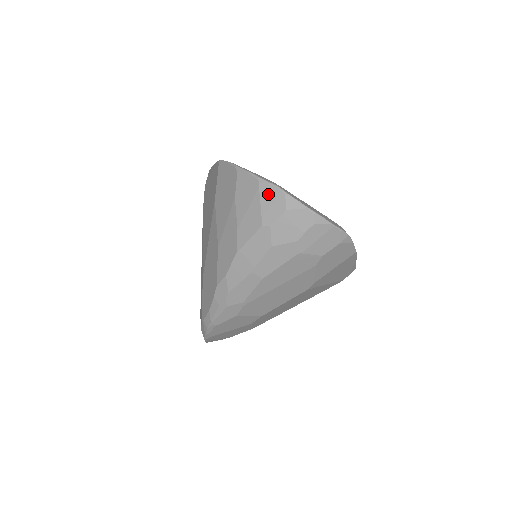
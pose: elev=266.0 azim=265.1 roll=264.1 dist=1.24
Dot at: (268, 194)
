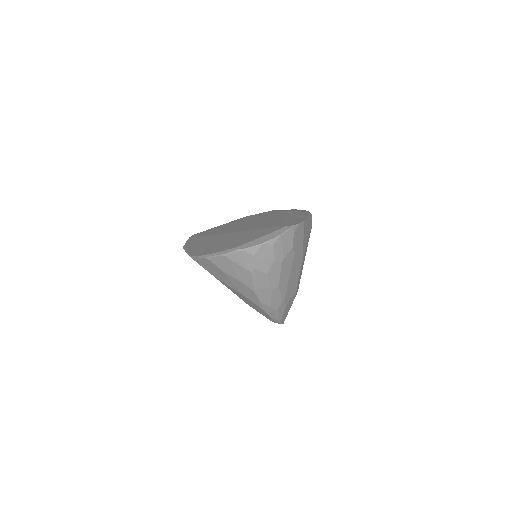
Dot at: (237, 258)
